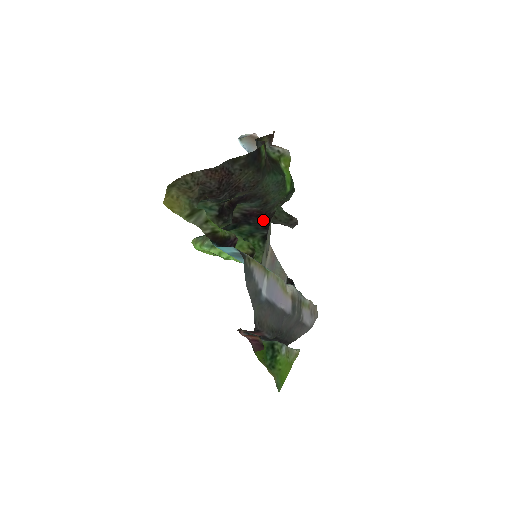
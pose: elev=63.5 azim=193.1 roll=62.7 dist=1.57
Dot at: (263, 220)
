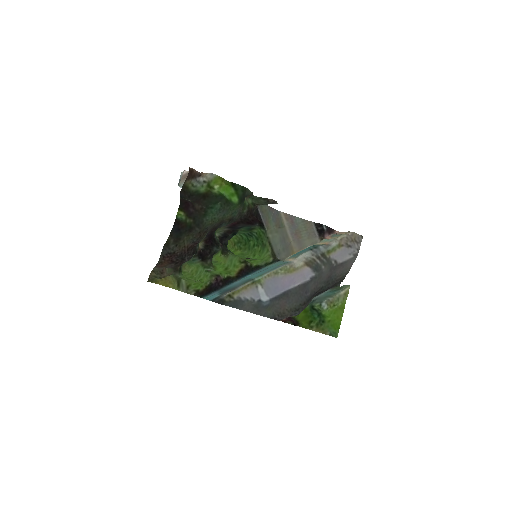
Dot at: (245, 222)
